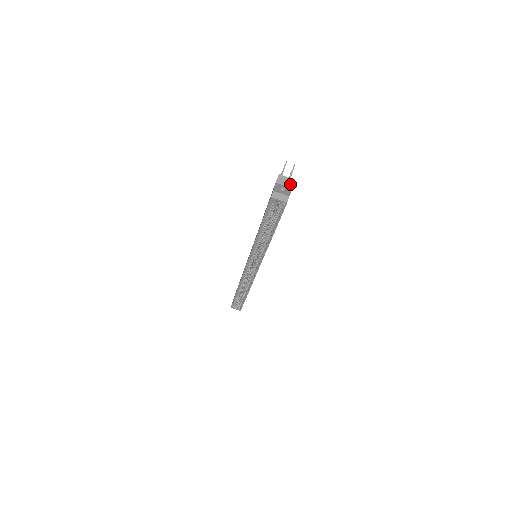
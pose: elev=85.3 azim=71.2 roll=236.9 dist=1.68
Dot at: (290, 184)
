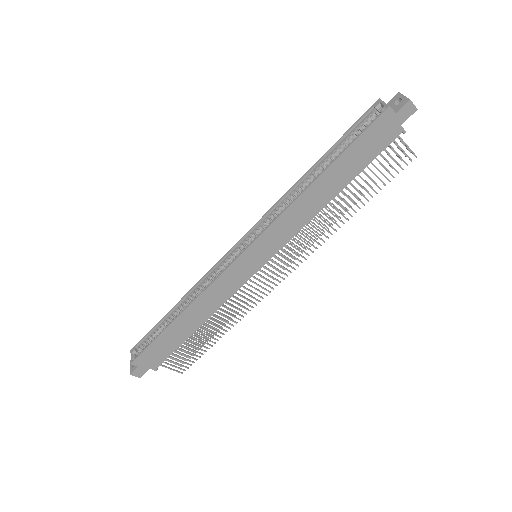
Dot at: (410, 101)
